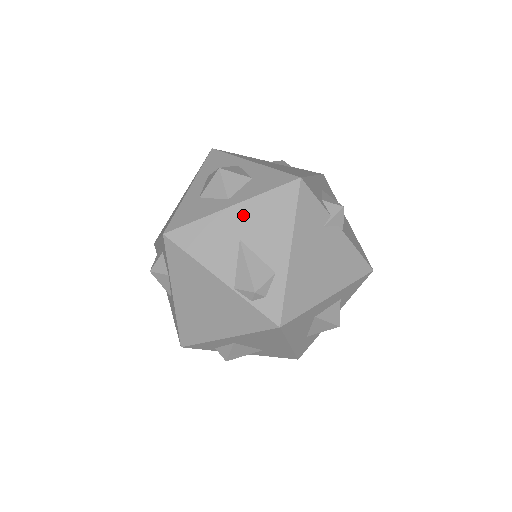
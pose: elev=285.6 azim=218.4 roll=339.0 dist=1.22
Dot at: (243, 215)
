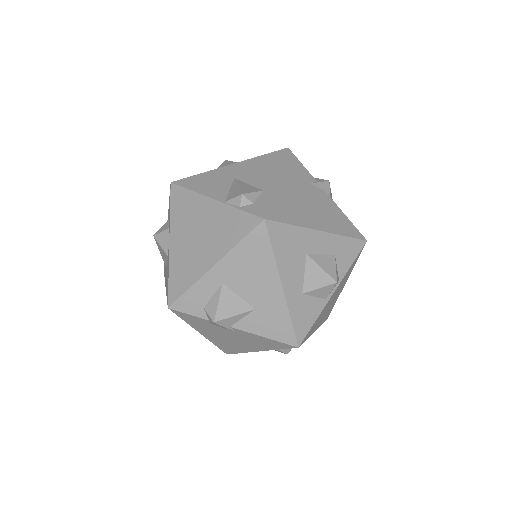
Dot at: (239, 167)
